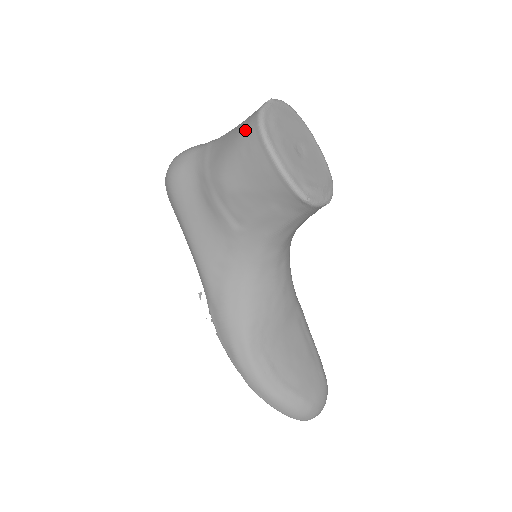
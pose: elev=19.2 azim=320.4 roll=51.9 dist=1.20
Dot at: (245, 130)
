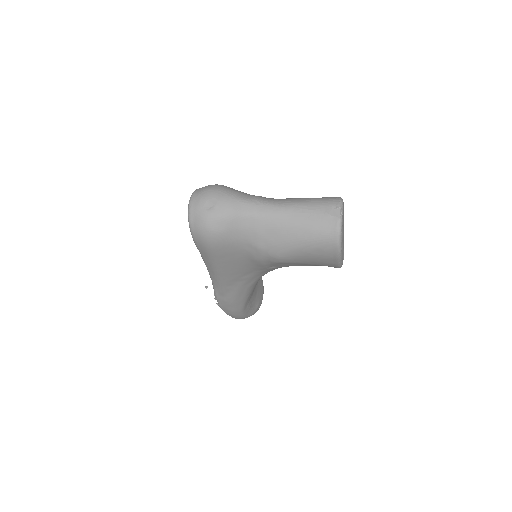
Dot at: (321, 241)
